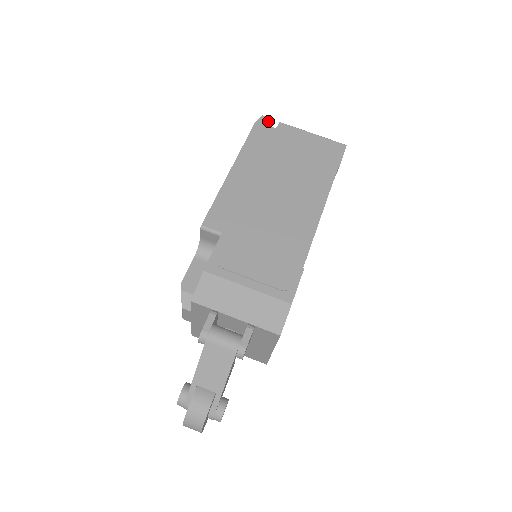
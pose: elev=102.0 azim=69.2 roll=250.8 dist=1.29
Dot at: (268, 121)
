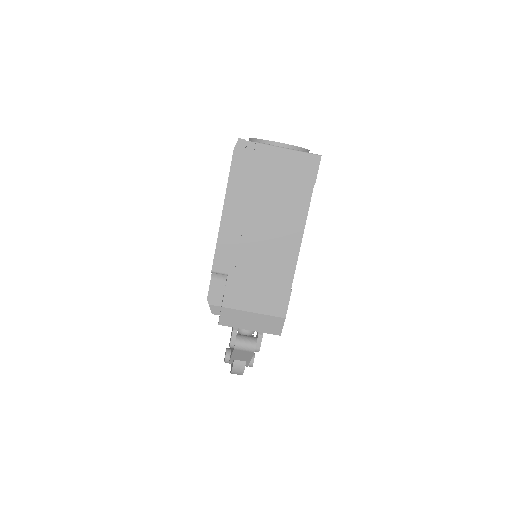
Dot at: (245, 145)
